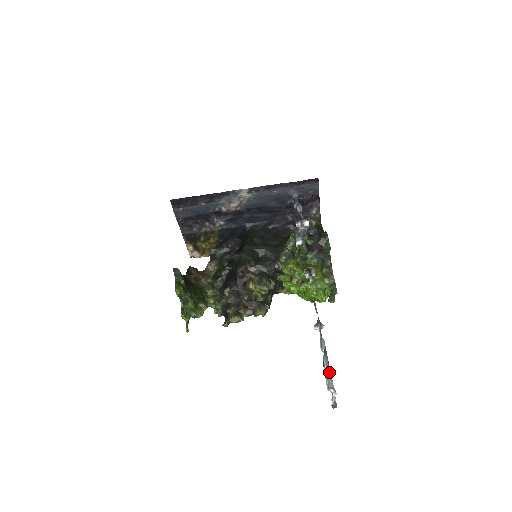
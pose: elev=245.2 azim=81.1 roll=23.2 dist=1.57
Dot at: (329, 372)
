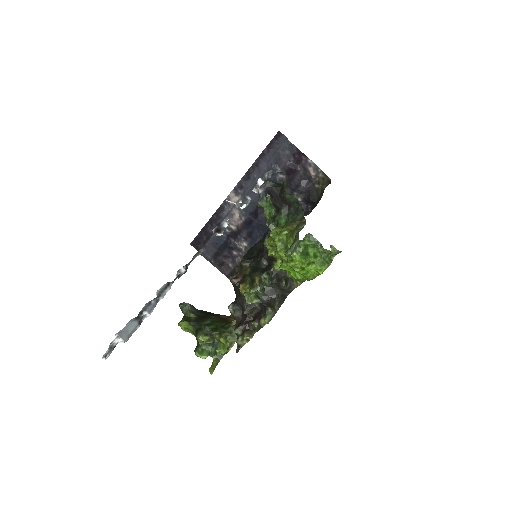
Dot at: (138, 316)
